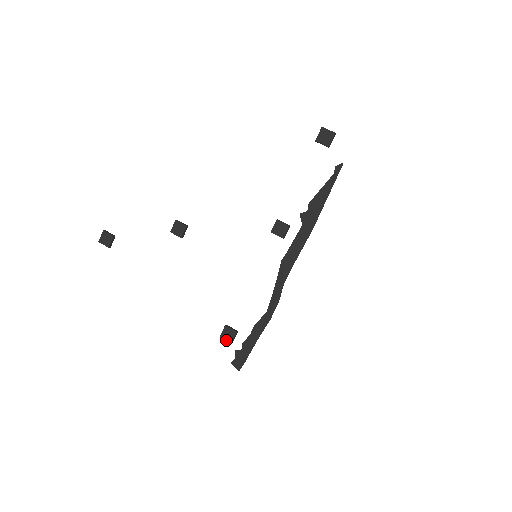
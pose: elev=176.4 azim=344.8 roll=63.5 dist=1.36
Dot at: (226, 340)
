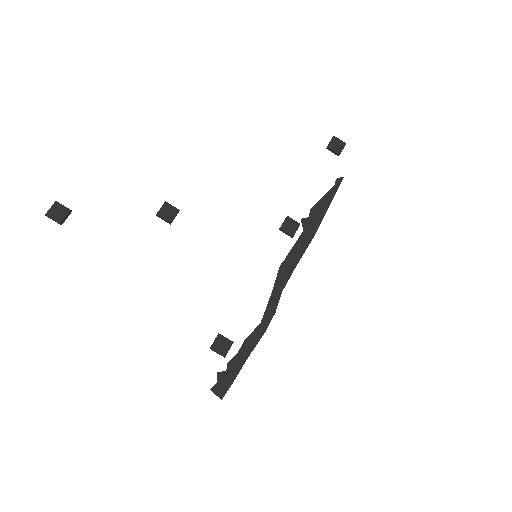
Dot at: (219, 352)
